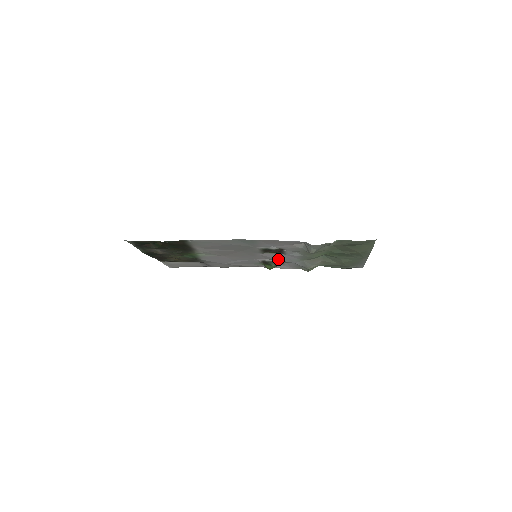
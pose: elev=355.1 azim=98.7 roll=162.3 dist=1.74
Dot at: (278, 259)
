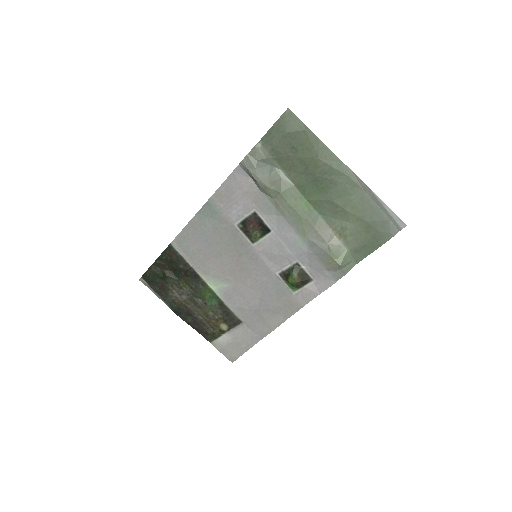
Dot at: (285, 254)
